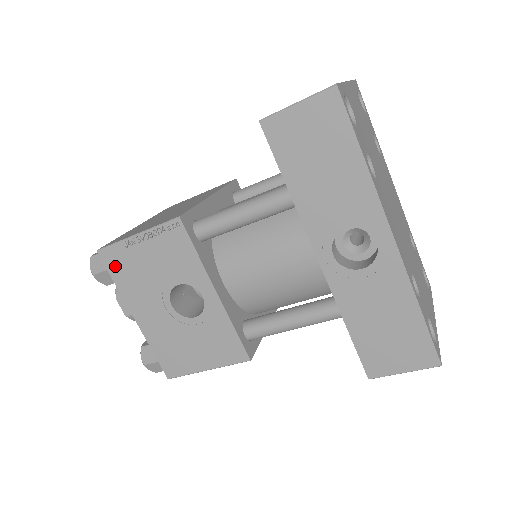
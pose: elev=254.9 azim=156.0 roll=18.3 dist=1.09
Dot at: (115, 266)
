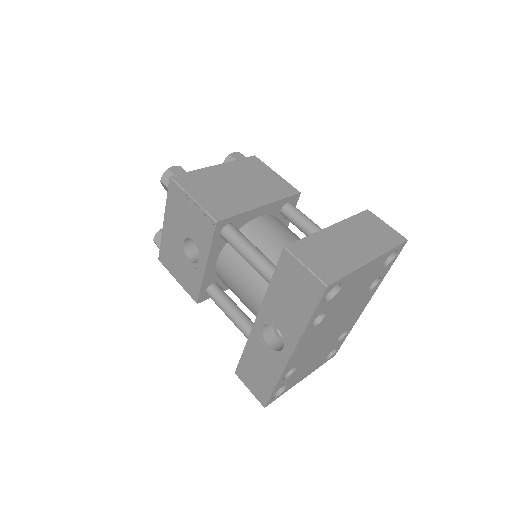
Dot at: (173, 194)
